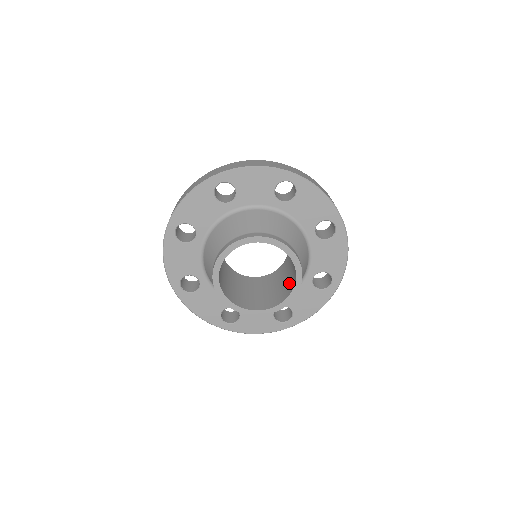
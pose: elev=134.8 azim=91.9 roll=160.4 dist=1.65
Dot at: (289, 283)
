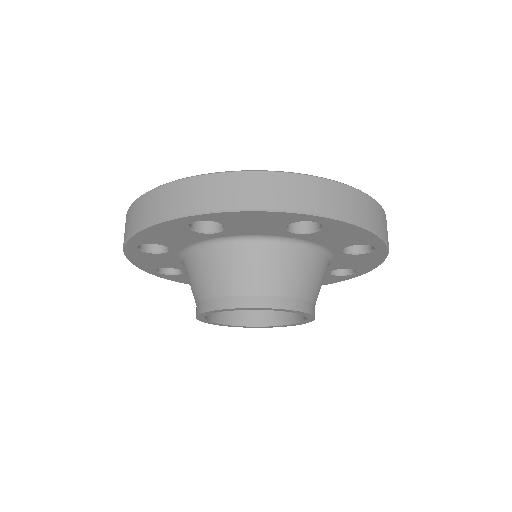
Dot at: occluded
